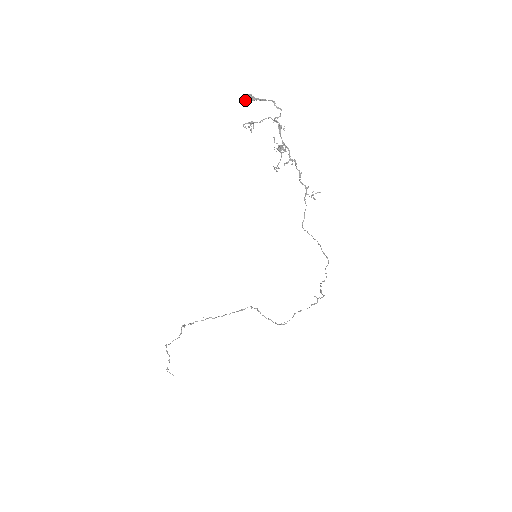
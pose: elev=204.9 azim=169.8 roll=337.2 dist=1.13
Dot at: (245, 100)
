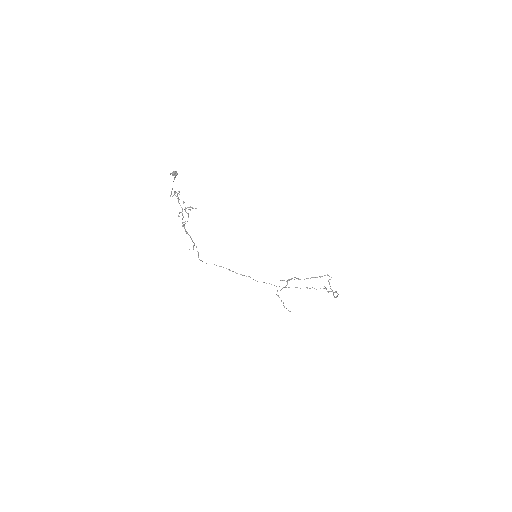
Dot at: (173, 175)
